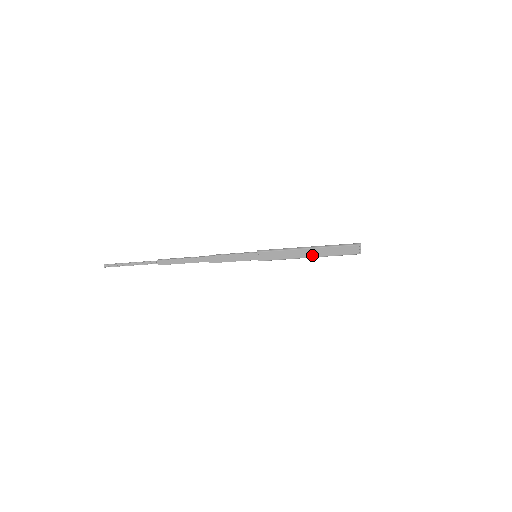
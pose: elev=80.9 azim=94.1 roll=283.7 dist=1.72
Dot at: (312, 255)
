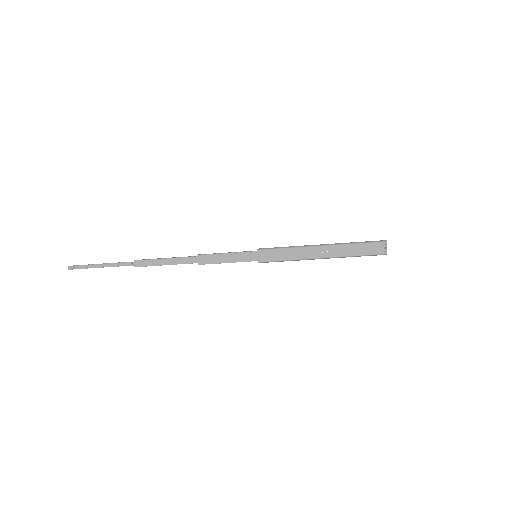
Dot at: (326, 255)
